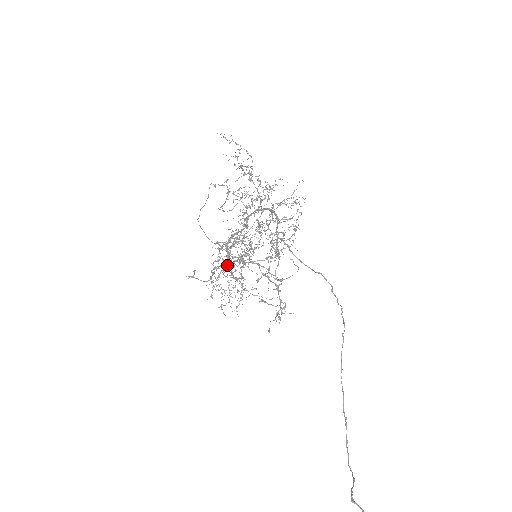
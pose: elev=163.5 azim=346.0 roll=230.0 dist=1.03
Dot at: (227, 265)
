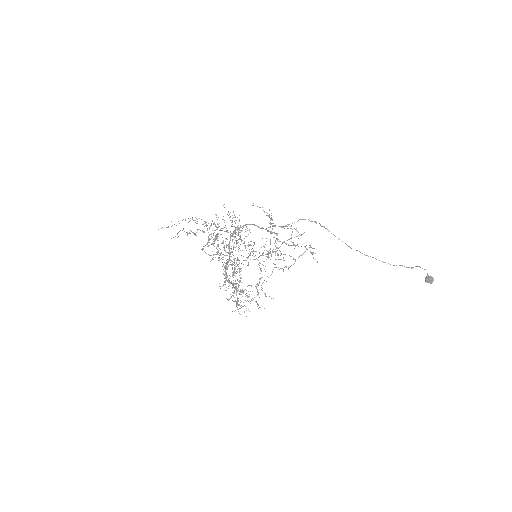
Dot at: occluded
